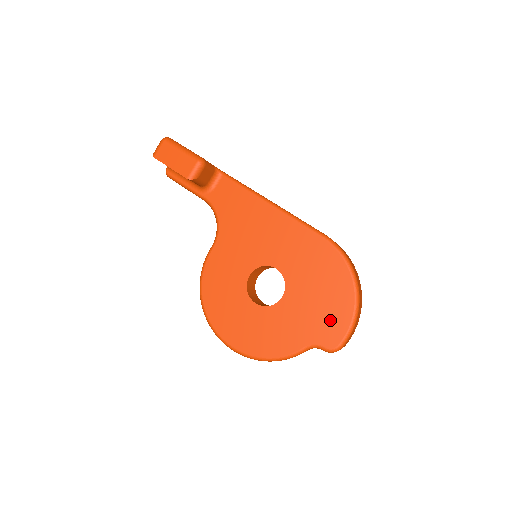
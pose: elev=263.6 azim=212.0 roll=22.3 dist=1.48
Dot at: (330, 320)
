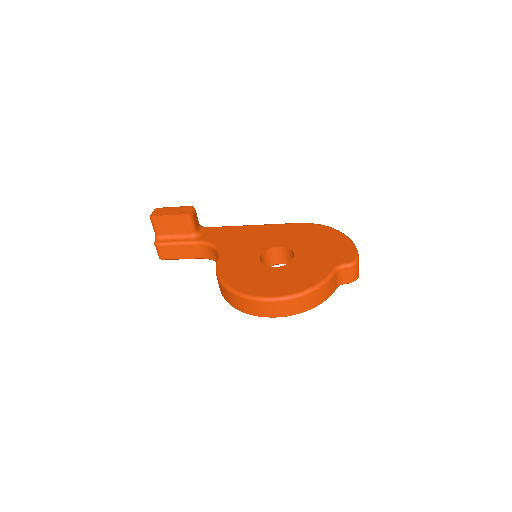
Dot at: (338, 250)
